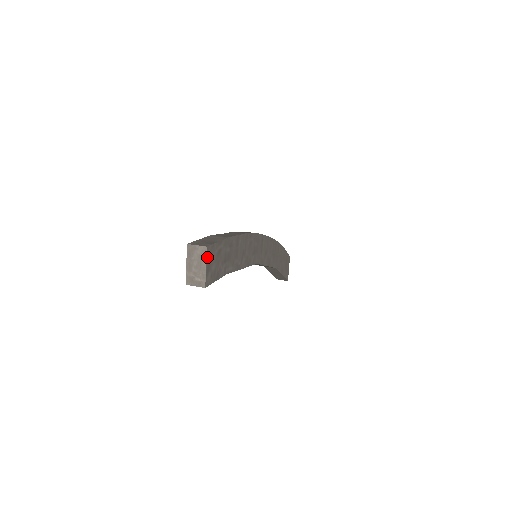
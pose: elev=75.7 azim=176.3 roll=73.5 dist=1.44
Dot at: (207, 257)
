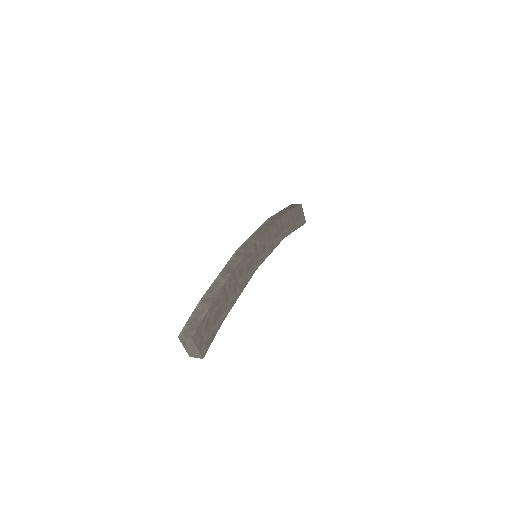
Dot at: (195, 343)
